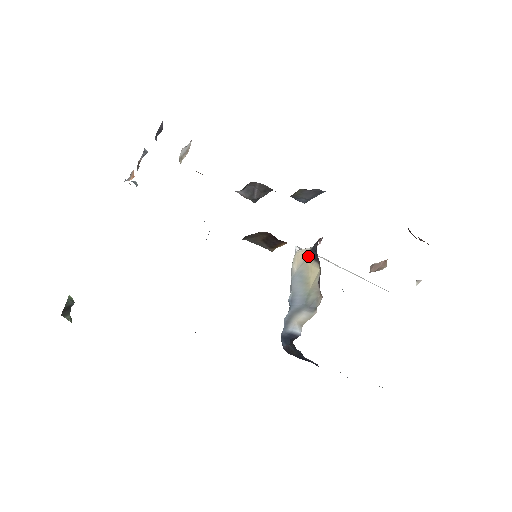
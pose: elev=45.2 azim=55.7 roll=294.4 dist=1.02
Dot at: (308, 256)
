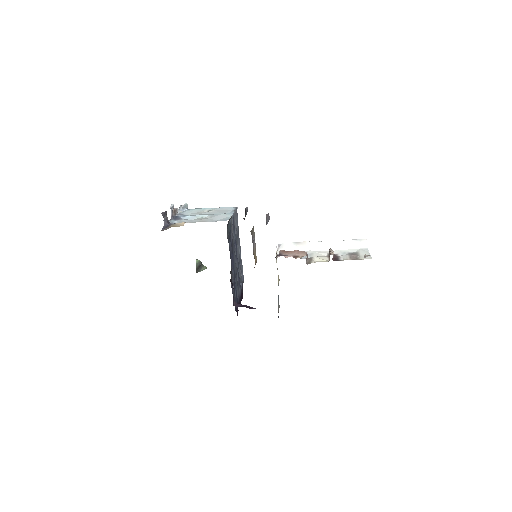
Dot at: occluded
